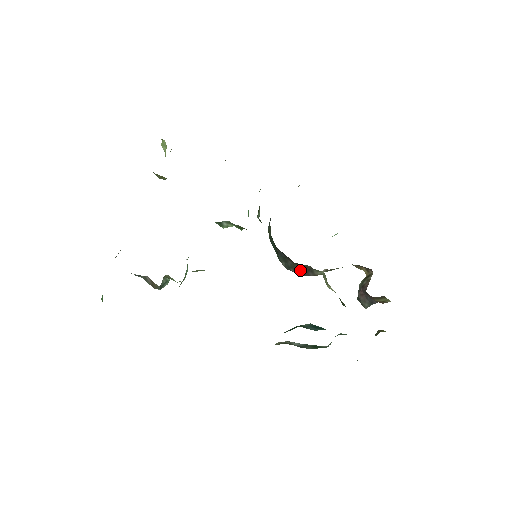
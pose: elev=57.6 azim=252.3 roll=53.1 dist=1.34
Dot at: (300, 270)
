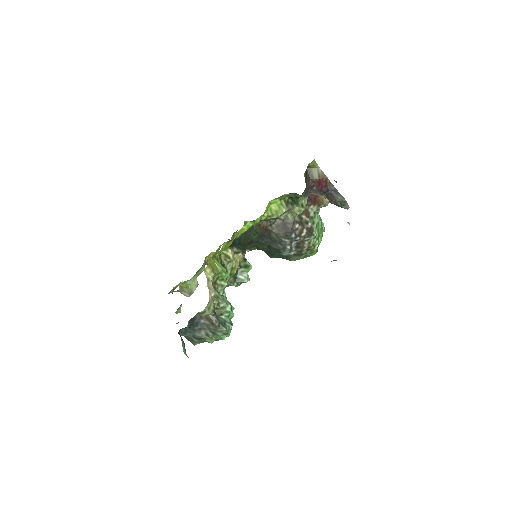
Dot at: (283, 232)
